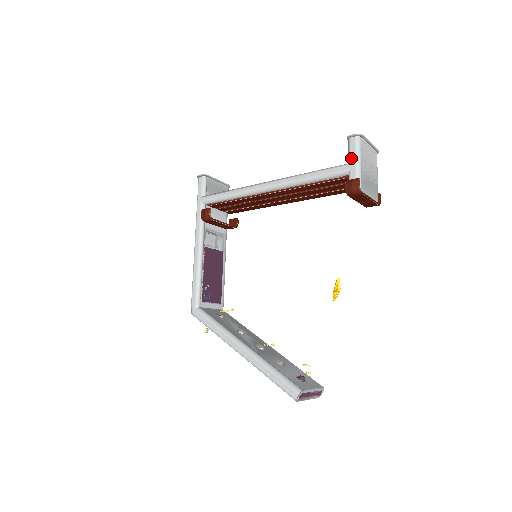
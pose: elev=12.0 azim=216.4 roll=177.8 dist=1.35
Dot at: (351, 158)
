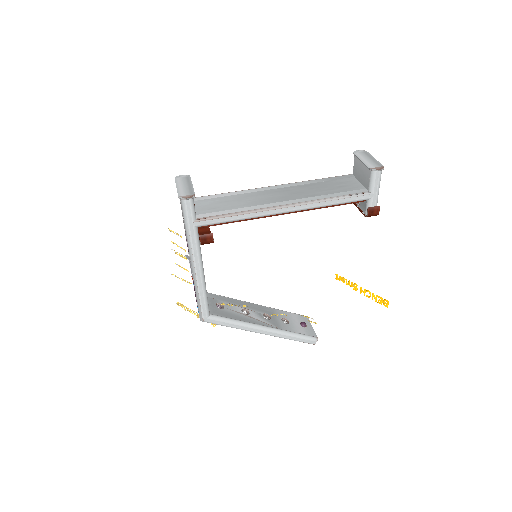
Dot at: (374, 189)
